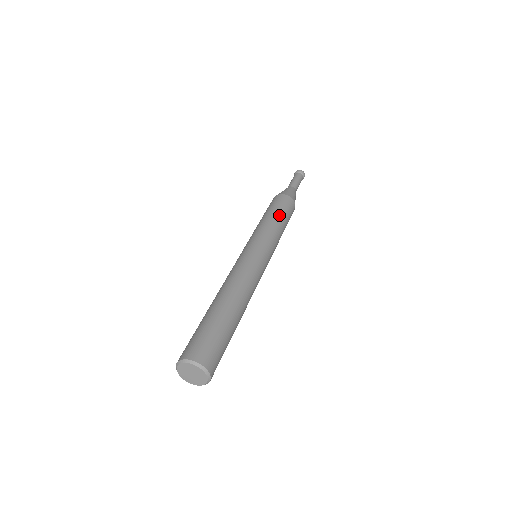
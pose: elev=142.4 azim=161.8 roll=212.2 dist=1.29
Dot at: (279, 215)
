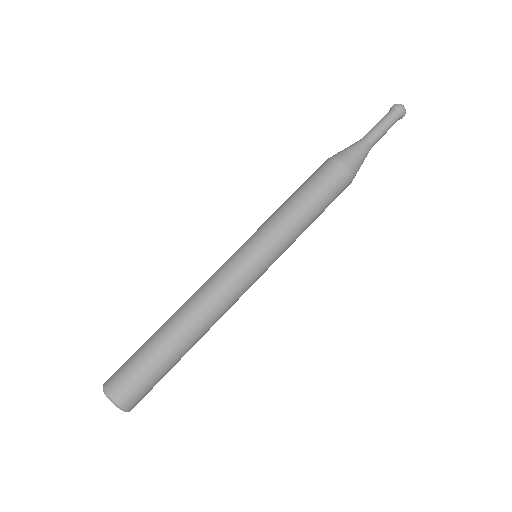
Dot at: (302, 194)
